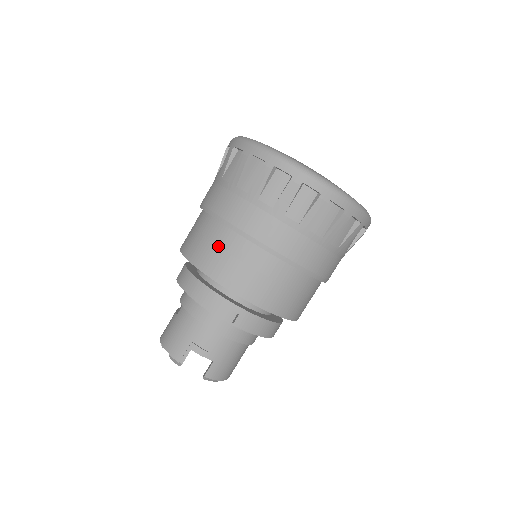
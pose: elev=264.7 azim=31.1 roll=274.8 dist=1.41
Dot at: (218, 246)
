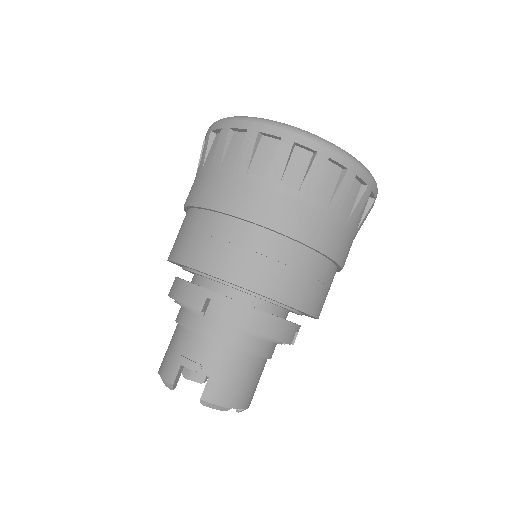
Dot at: (190, 231)
